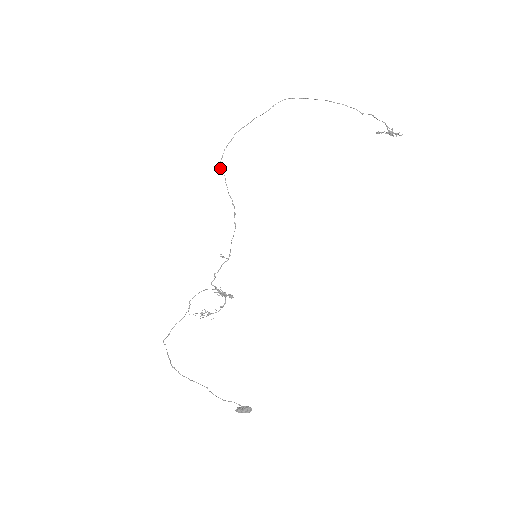
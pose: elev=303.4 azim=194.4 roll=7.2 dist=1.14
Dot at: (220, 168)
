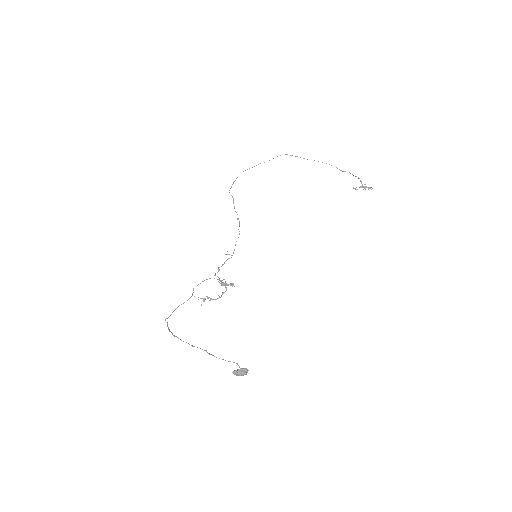
Dot at: occluded
